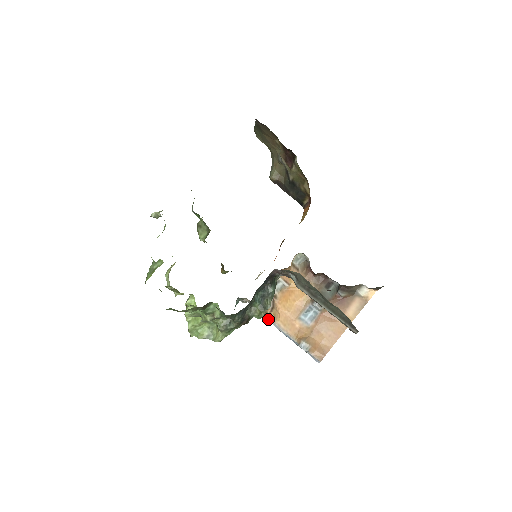
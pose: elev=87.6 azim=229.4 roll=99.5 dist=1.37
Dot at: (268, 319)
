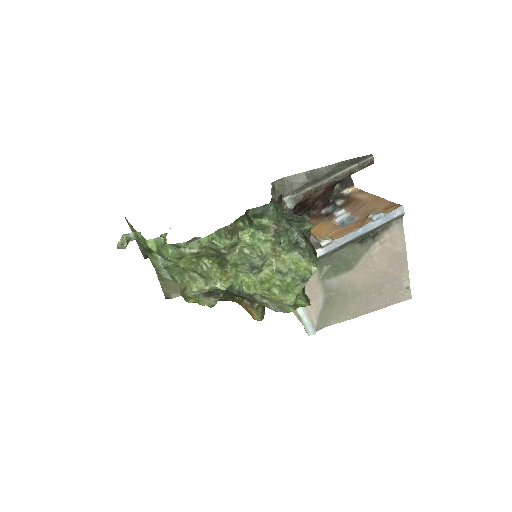
Dot at: (325, 240)
